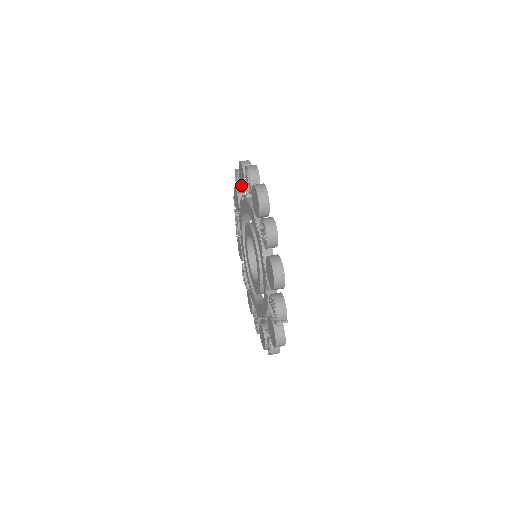
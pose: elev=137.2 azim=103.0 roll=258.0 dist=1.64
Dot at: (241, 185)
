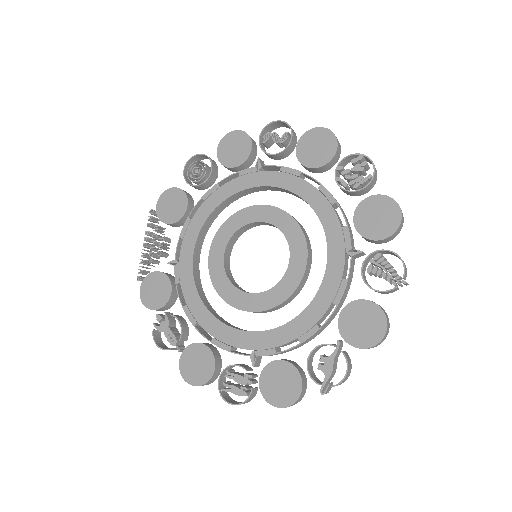
Dot at: (227, 163)
